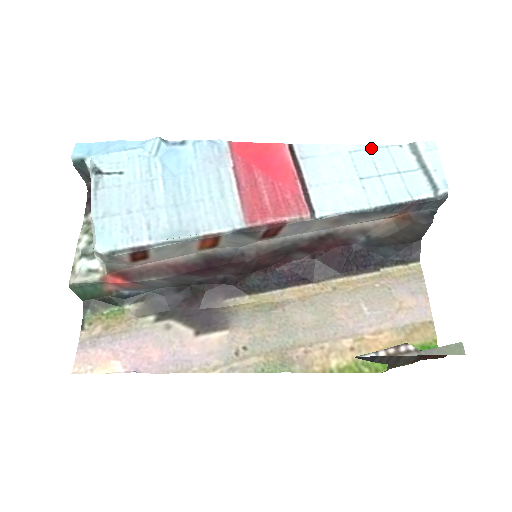
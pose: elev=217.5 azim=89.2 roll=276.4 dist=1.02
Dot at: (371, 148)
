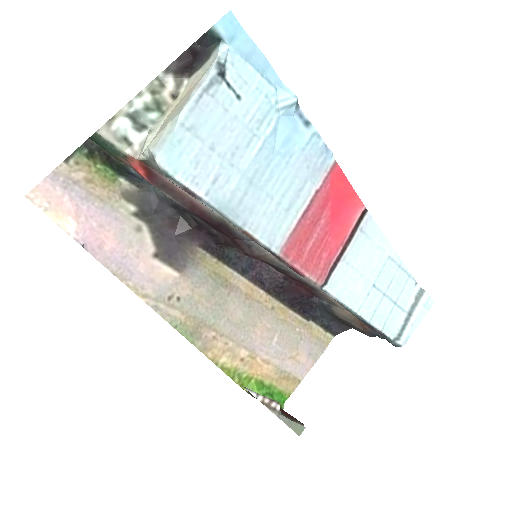
Dot at: (402, 267)
